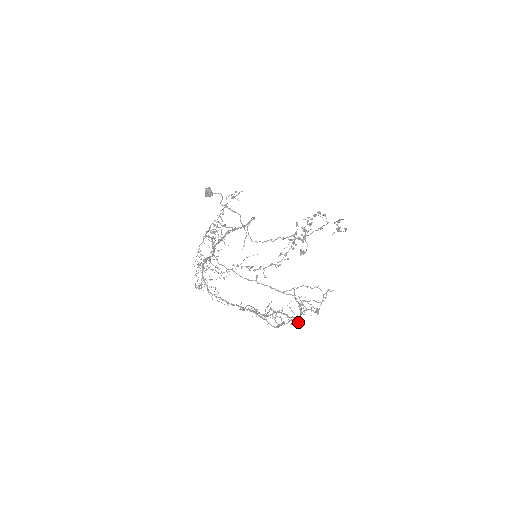
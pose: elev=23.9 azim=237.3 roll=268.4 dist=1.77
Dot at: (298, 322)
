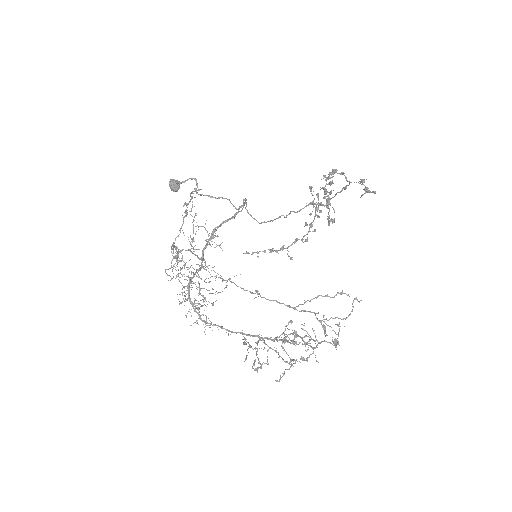
Dot at: occluded
